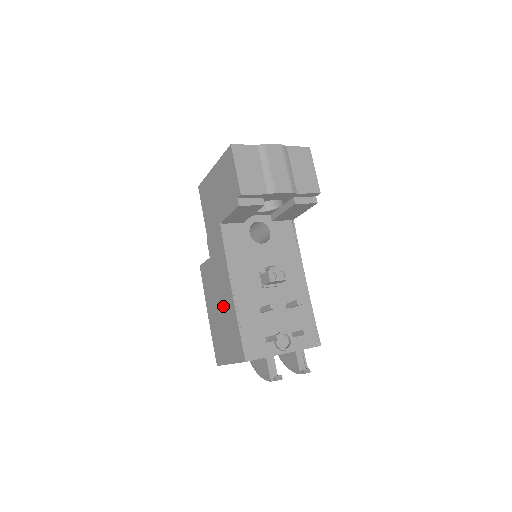
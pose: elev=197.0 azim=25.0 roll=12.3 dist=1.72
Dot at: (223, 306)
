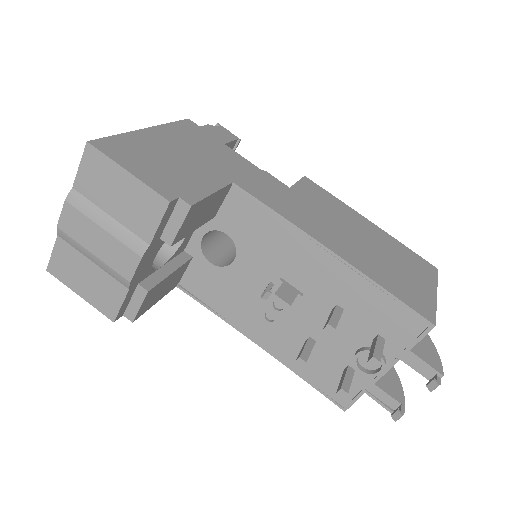
Dot at: occluded
